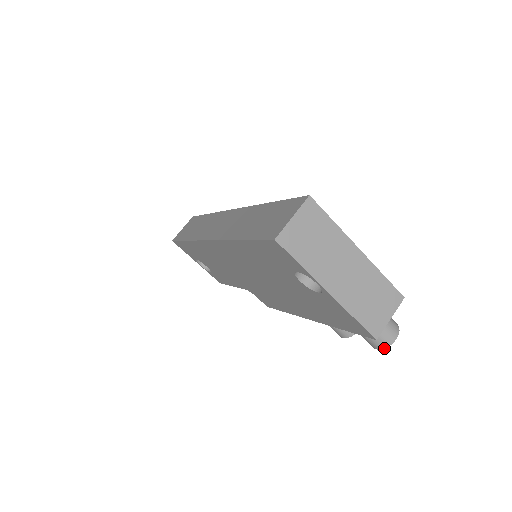
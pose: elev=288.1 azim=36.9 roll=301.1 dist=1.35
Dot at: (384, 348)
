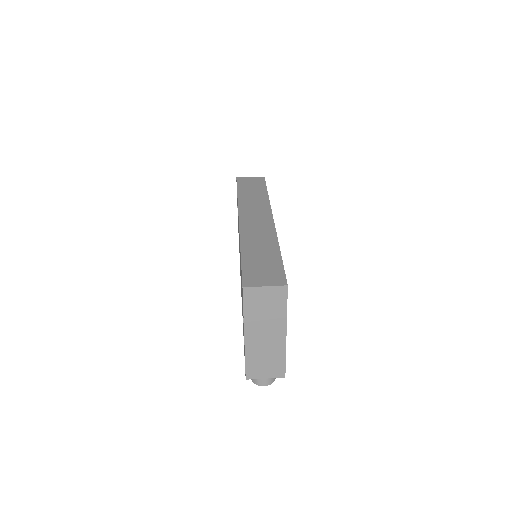
Dot at: (254, 382)
